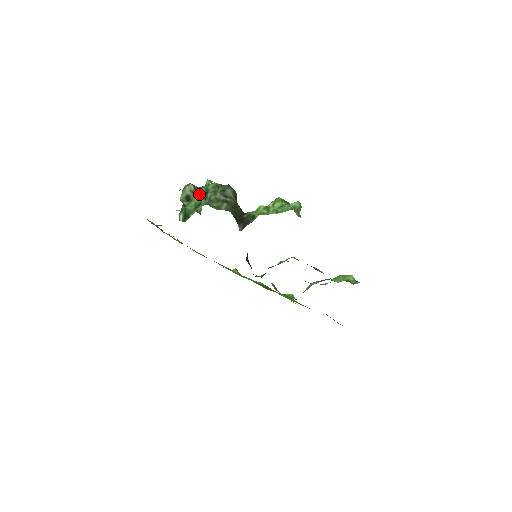
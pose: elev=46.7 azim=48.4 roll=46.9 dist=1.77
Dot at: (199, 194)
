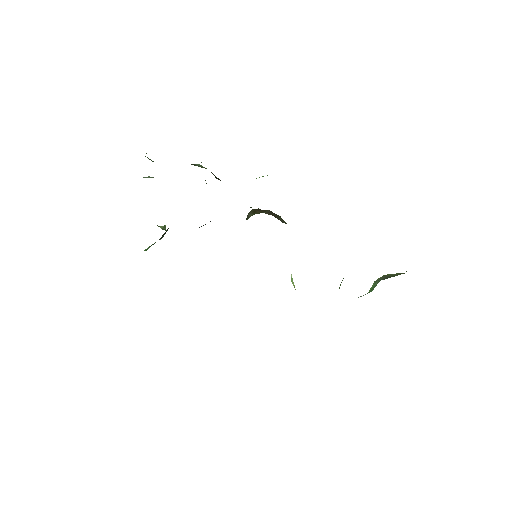
Dot at: occluded
